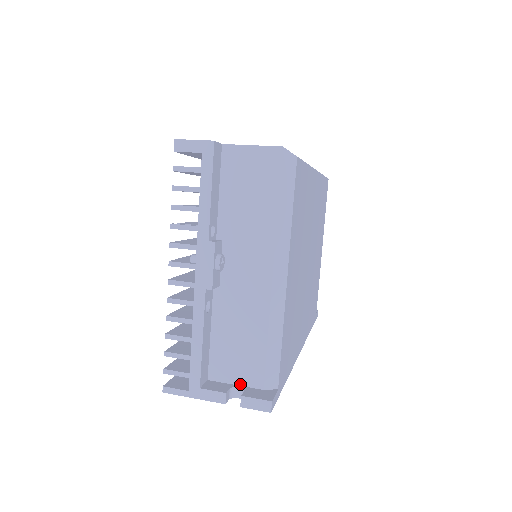
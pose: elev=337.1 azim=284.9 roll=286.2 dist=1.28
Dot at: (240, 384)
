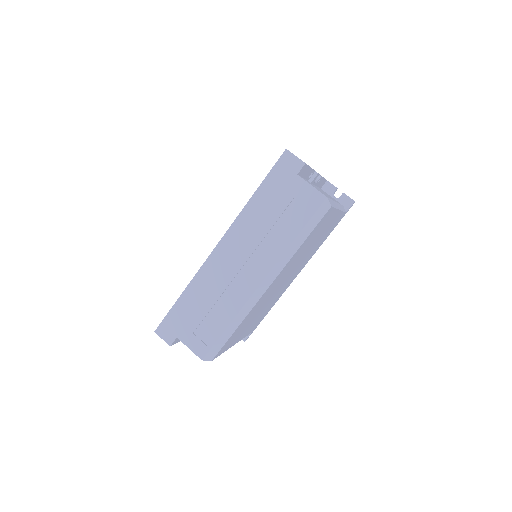
Dot at: occluded
